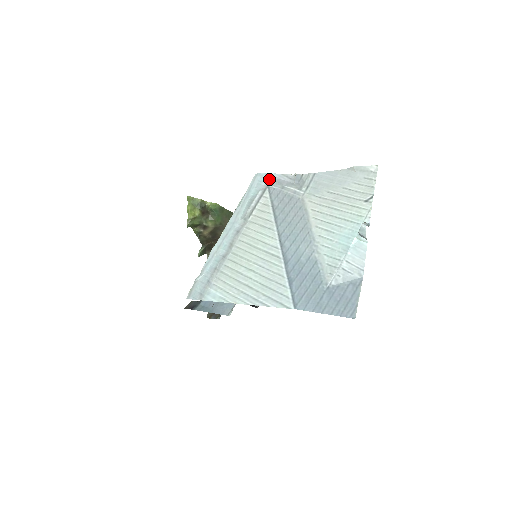
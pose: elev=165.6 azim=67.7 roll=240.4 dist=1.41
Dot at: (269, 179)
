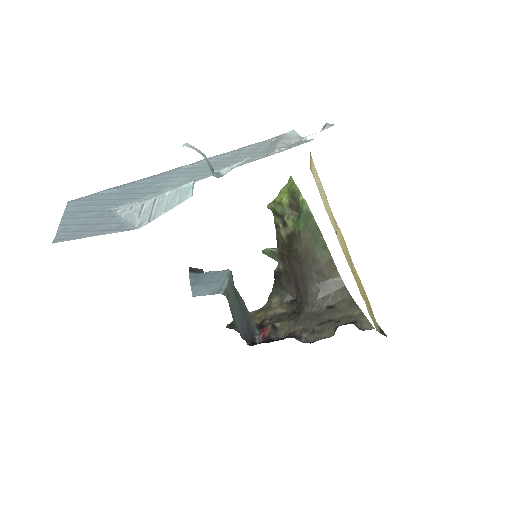
Dot at: (284, 133)
